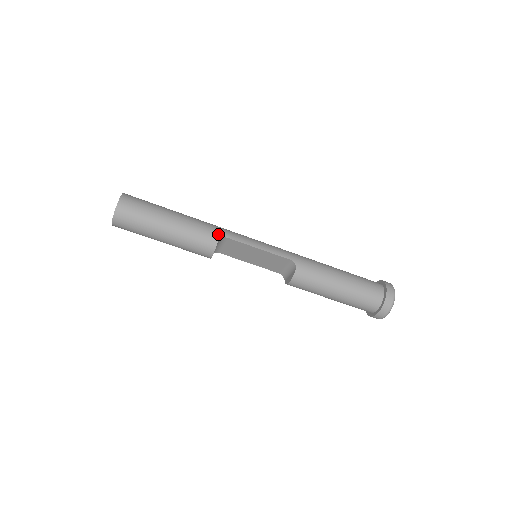
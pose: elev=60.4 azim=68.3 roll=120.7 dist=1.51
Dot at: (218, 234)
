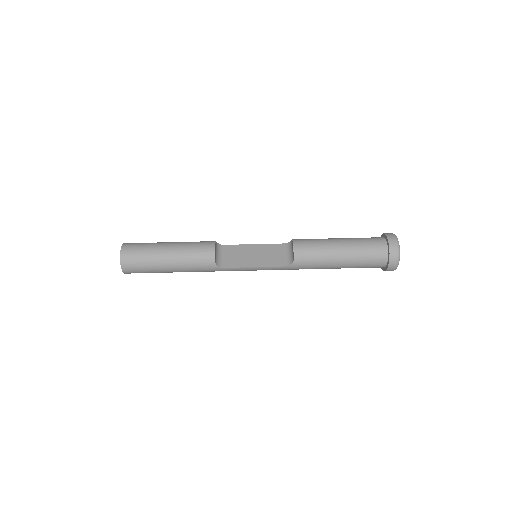
Dot at: occluded
